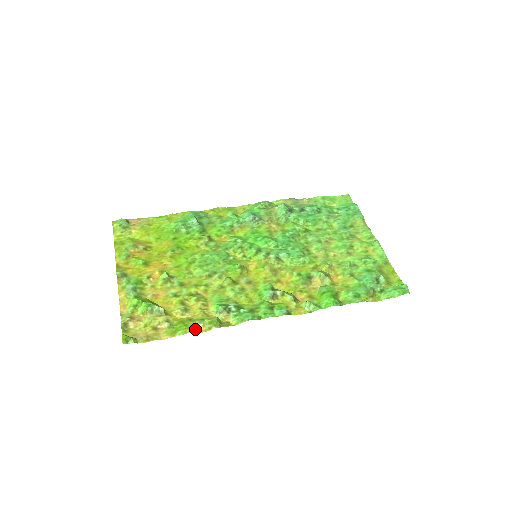
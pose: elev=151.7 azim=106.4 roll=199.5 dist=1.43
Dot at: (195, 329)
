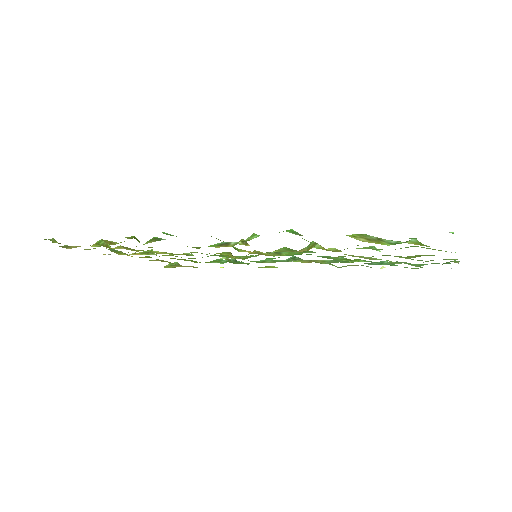
Dot at: (109, 242)
